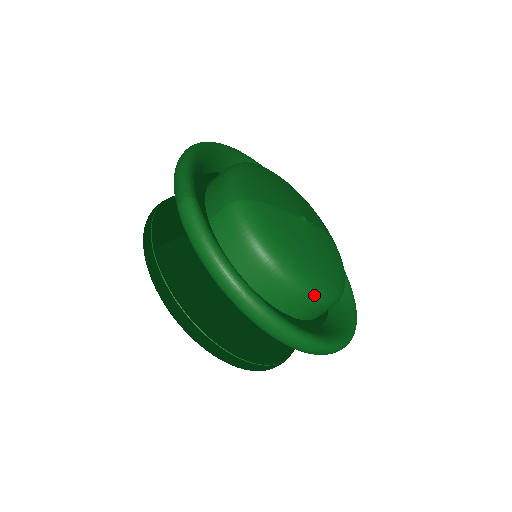
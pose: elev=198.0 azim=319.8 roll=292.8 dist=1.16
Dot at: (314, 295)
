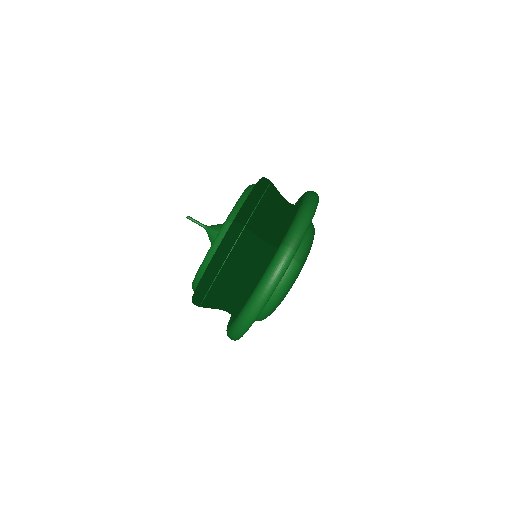
Dot at: (261, 320)
